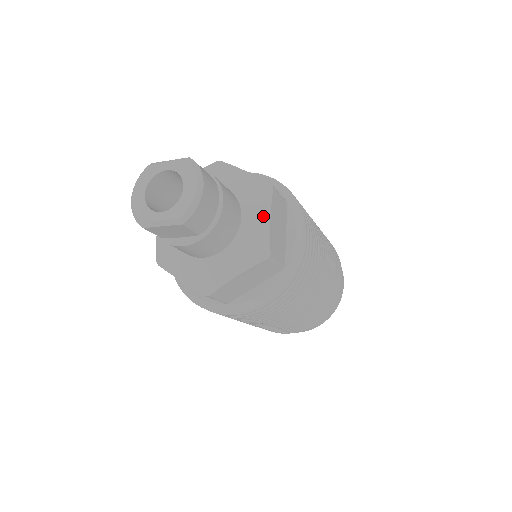
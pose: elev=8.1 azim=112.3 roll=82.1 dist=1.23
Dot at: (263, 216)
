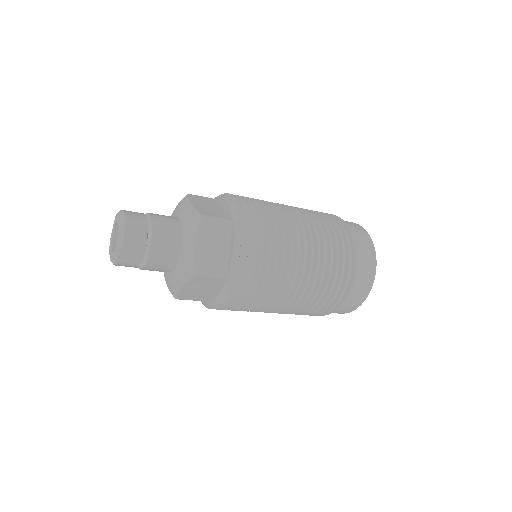
Dot at: (187, 206)
